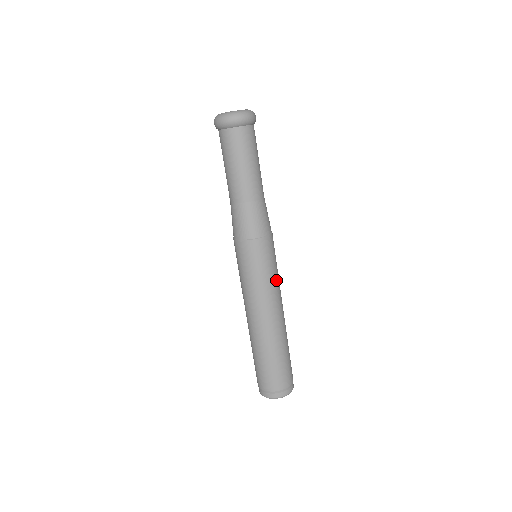
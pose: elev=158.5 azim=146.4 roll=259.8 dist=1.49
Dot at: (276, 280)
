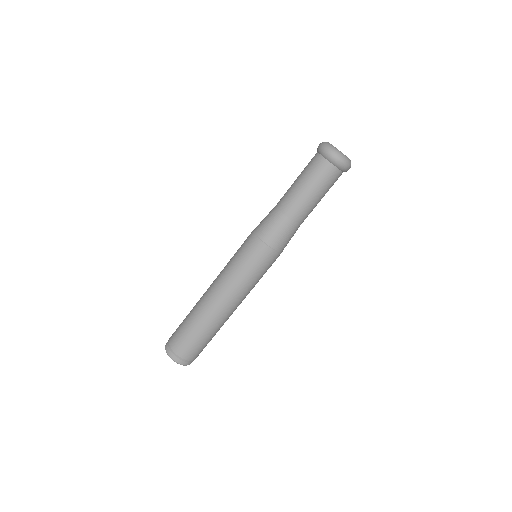
Dot at: (254, 285)
